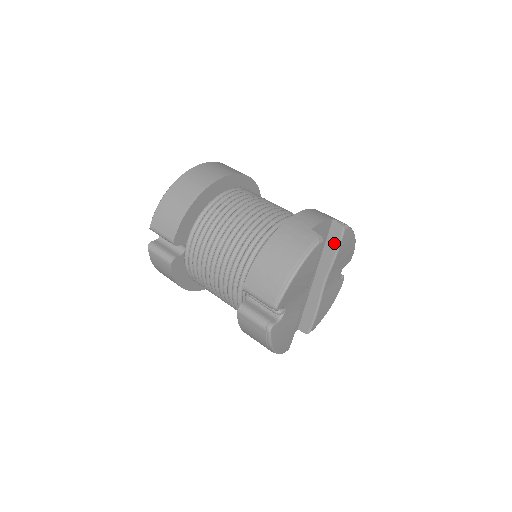
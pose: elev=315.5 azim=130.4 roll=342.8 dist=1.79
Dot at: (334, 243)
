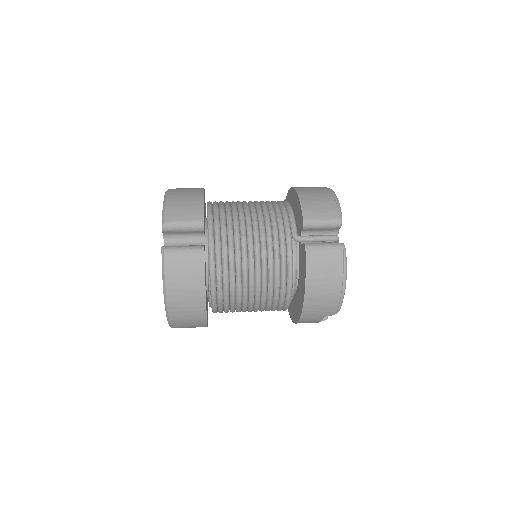
Dot at: occluded
